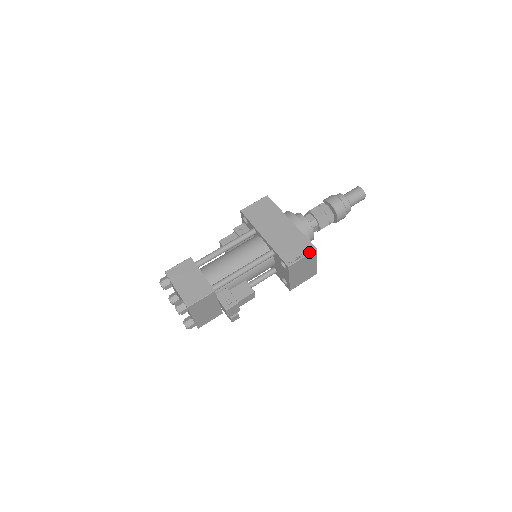
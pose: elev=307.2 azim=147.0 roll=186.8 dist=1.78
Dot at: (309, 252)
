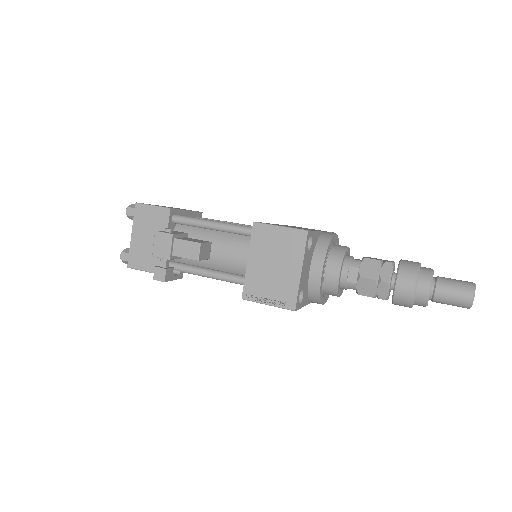
Dot at: (295, 228)
